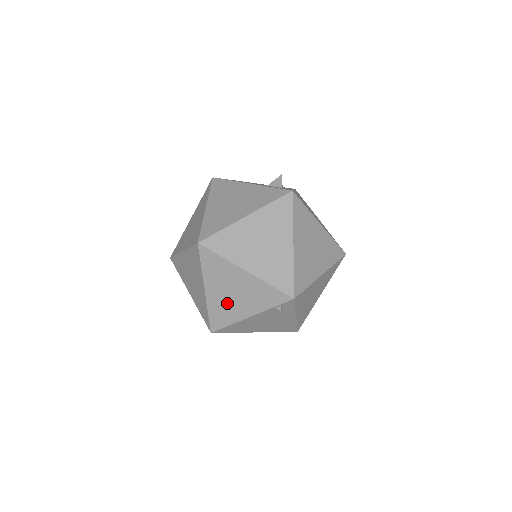
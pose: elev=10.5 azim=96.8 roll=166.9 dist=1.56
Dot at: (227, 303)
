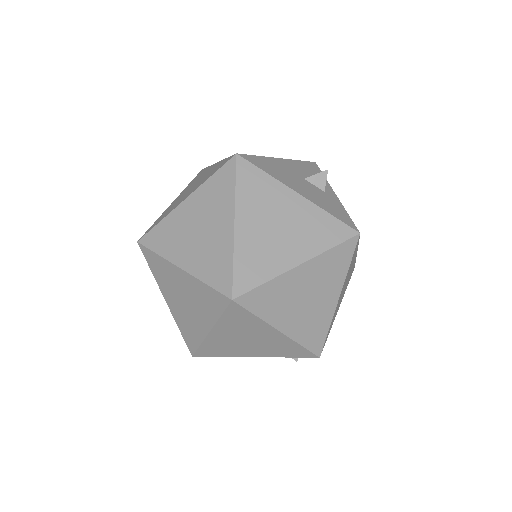
Dot at: (233, 345)
